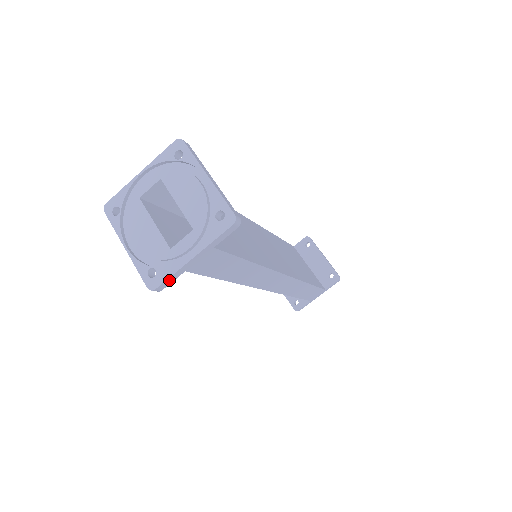
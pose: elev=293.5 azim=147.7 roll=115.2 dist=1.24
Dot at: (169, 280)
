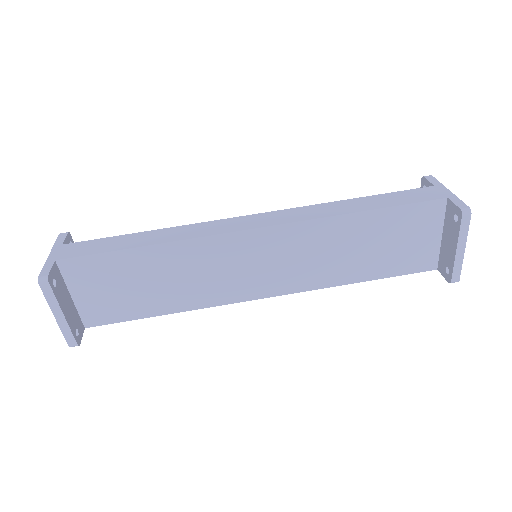
Dot at: occluded
